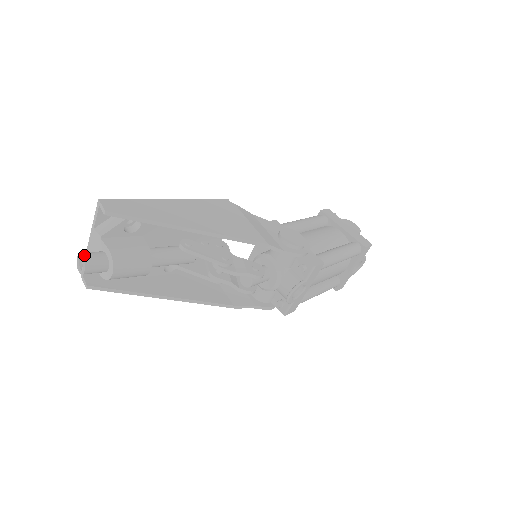
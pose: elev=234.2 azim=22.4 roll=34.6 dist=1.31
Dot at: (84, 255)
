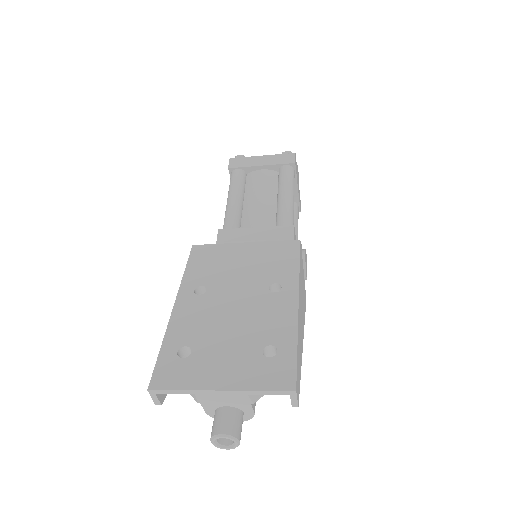
Dot at: occluded
